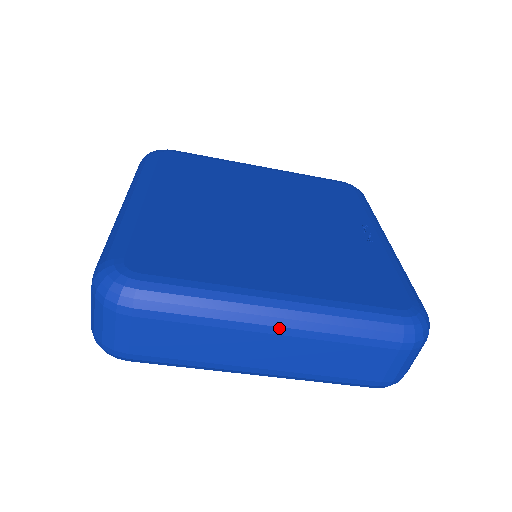
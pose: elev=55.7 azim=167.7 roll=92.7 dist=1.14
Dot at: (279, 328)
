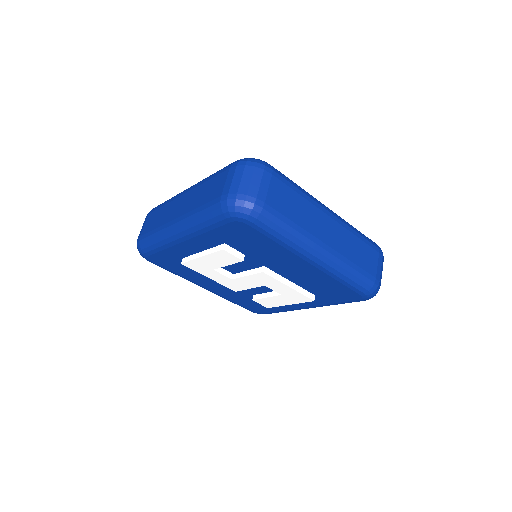
Dot at: (333, 215)
